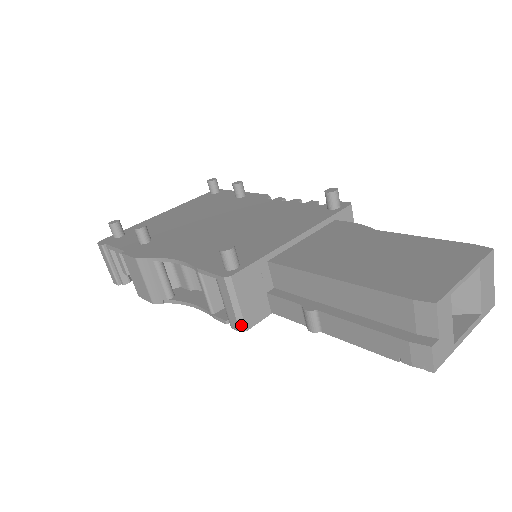
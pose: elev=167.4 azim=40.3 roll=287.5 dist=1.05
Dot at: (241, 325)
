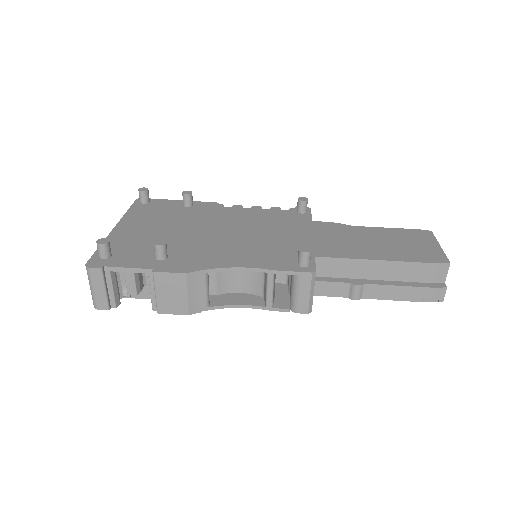
Dot at: (310, 308)
